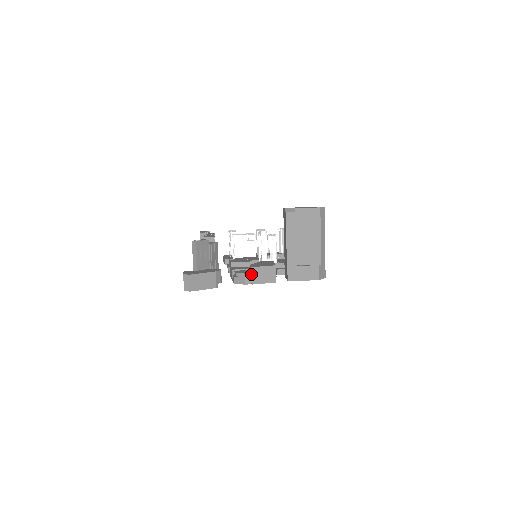
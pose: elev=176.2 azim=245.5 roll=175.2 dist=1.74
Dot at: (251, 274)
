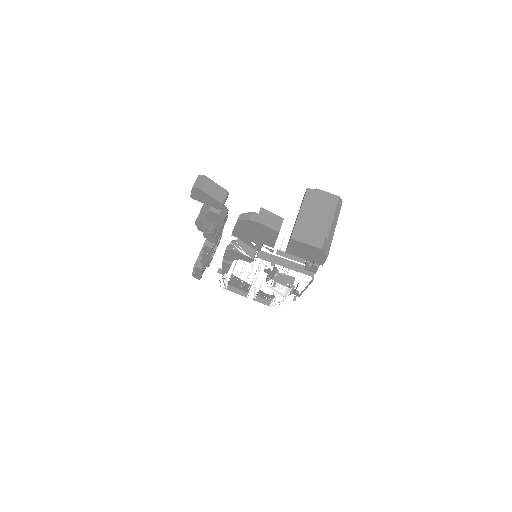
Dot at: (259, 213)
